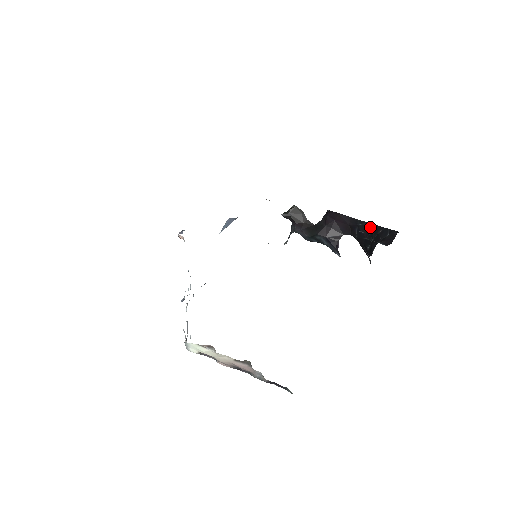
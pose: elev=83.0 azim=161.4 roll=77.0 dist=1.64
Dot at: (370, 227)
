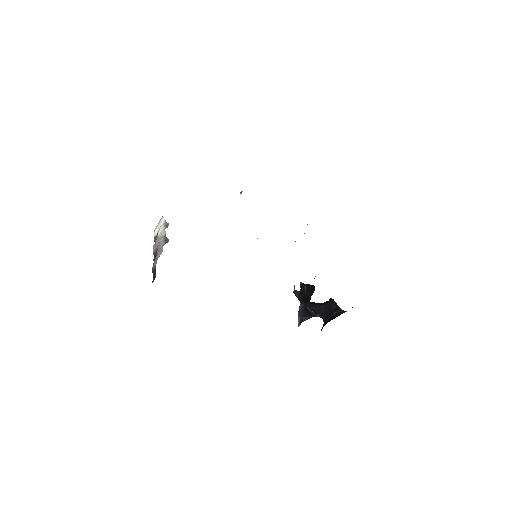
Dot at: (342, 313)
